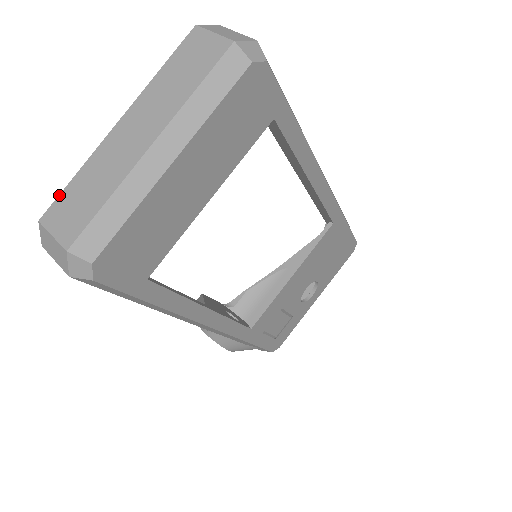
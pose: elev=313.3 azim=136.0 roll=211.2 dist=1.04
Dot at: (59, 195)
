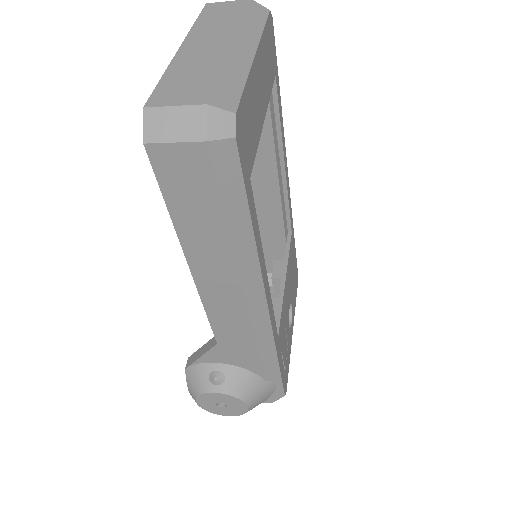
Dot at: (154, 89)
